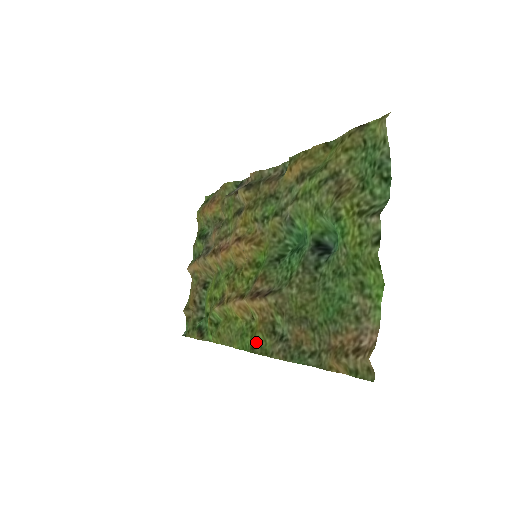
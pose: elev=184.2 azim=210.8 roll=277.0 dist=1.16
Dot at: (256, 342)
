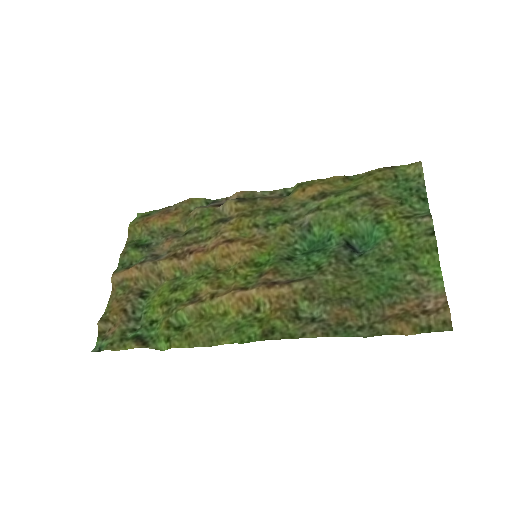
Dot at: (271, 329)
